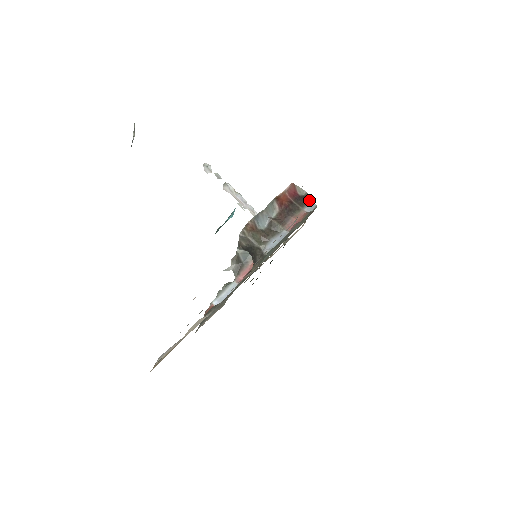
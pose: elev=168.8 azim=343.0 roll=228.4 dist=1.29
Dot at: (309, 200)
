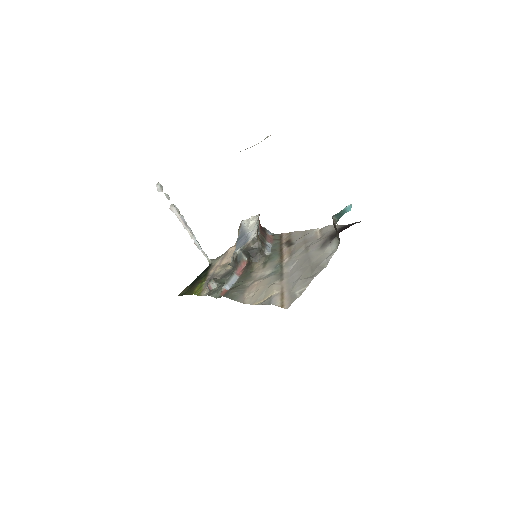
Dot at: (265, 228)
